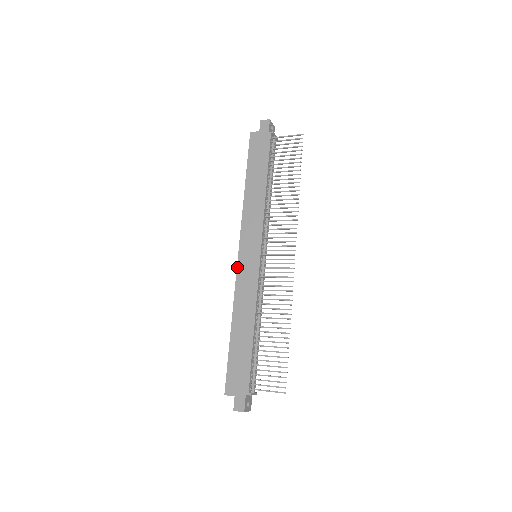
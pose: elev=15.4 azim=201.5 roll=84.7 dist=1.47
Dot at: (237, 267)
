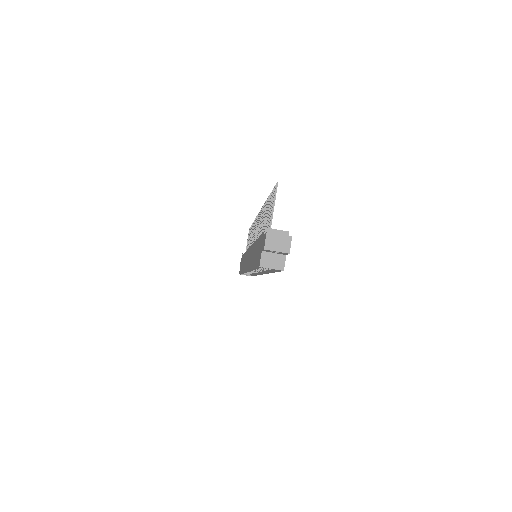
Dot at: (246, 271)
